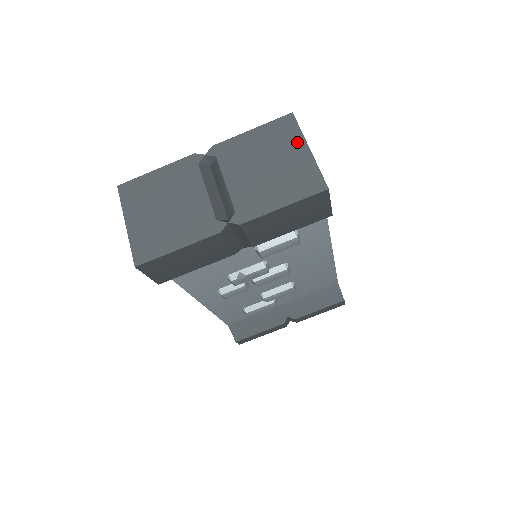
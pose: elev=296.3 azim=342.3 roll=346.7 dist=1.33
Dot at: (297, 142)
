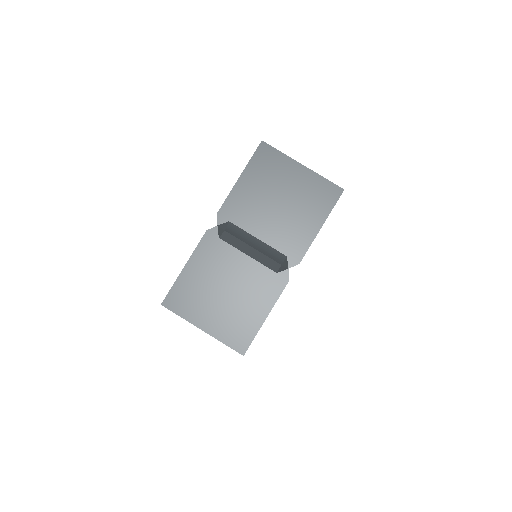
Dot at: (288, 165)
